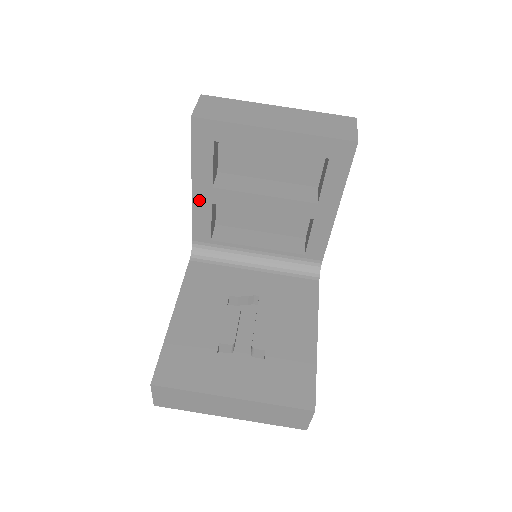
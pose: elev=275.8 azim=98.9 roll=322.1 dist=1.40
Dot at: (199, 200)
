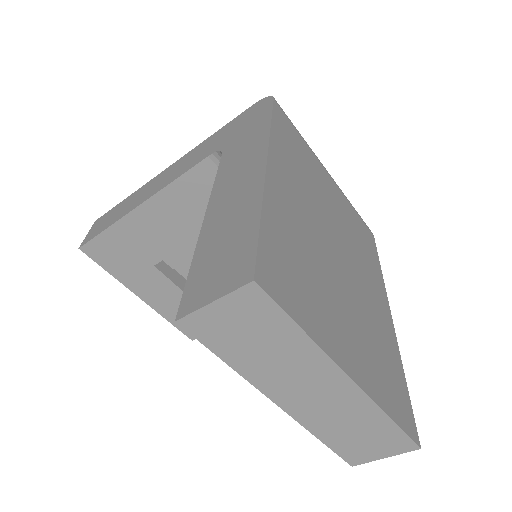
Dot at: occluded
